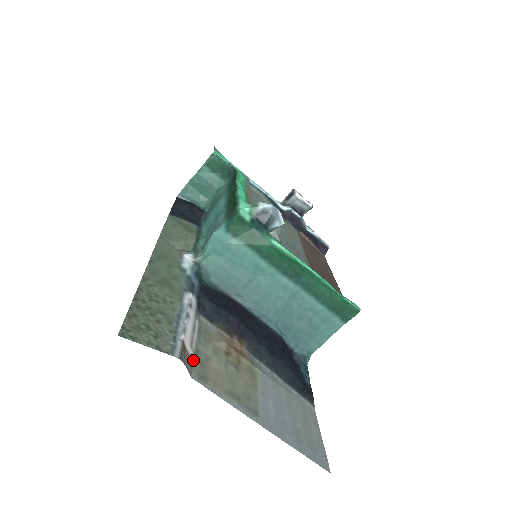
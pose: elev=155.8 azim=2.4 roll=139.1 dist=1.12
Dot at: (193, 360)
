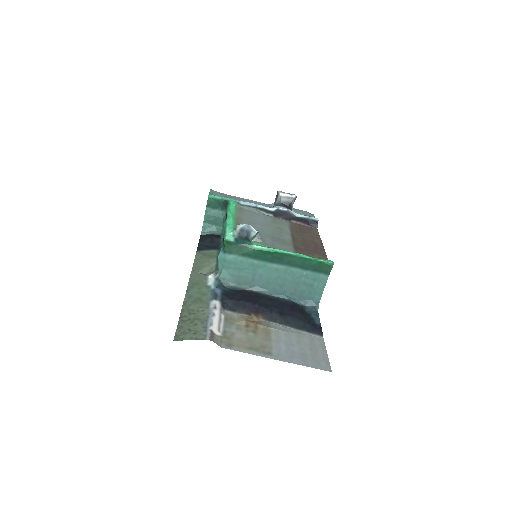
Dot at: (222, 338)
